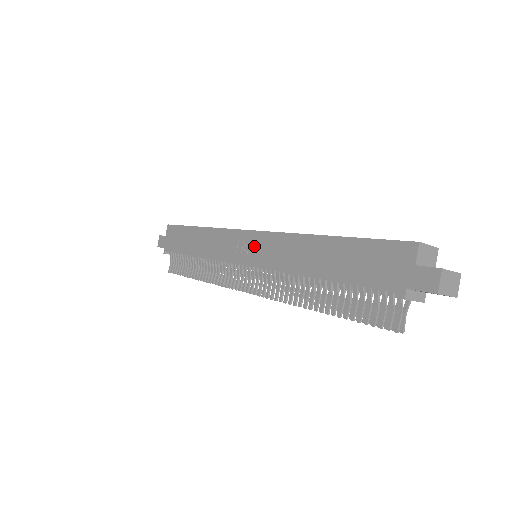
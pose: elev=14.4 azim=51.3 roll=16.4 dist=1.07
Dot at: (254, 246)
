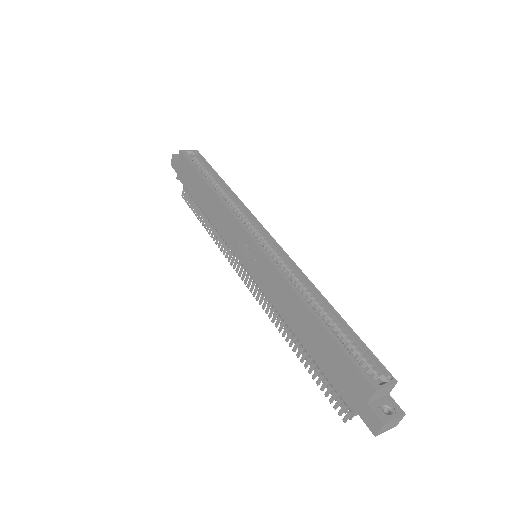
Dot at: (253, 257)
